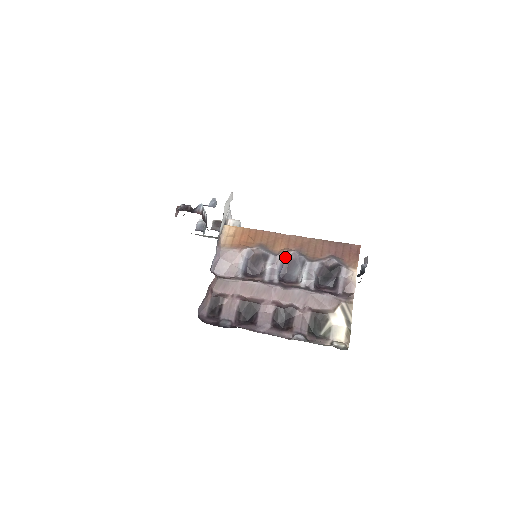
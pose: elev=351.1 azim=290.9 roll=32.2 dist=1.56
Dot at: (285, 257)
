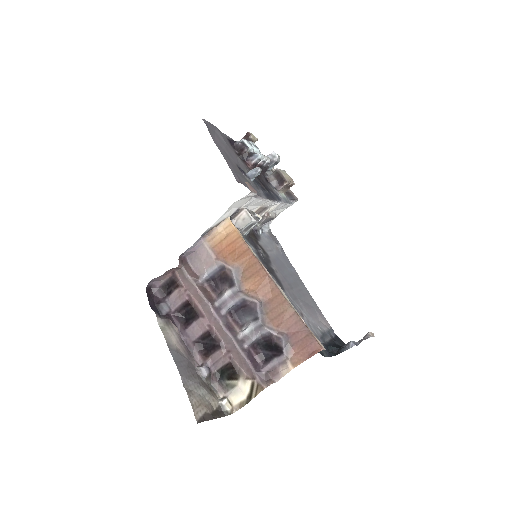
Dot at: (247, 299)
